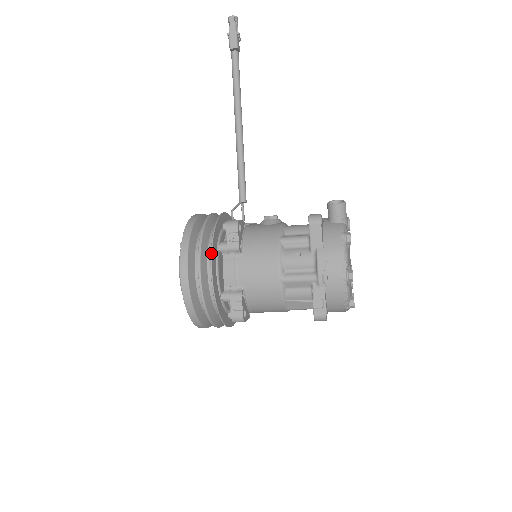
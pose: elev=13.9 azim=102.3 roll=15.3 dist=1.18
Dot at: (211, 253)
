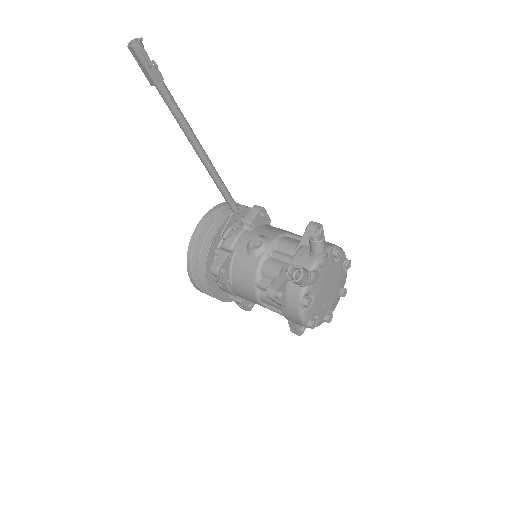
Dot at: occluded
